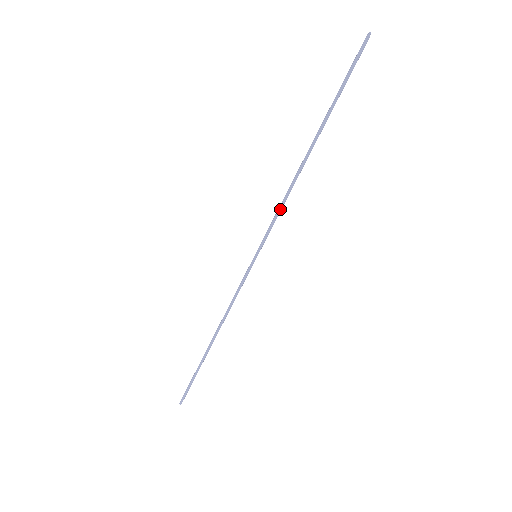
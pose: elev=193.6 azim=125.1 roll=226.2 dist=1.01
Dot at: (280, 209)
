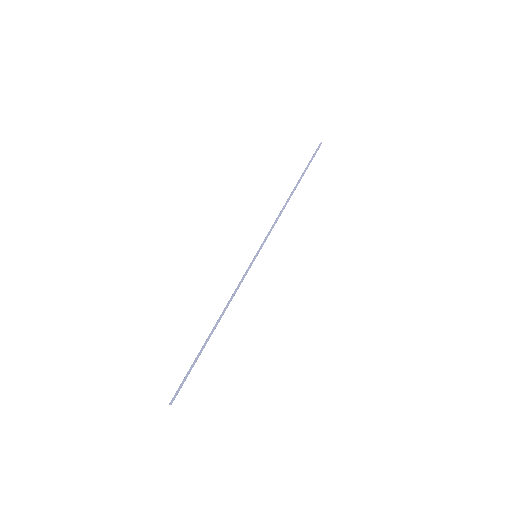
Dot at: (274, 224)
